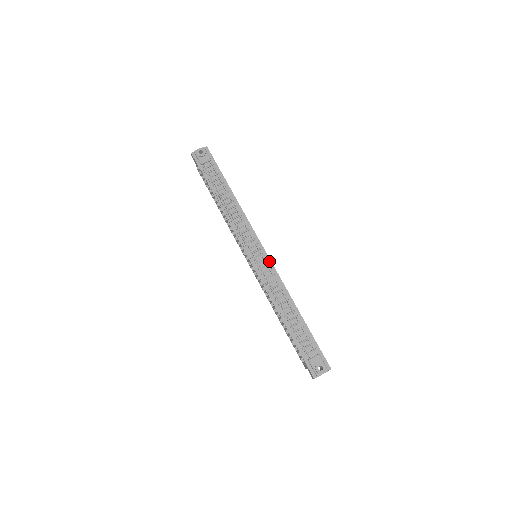
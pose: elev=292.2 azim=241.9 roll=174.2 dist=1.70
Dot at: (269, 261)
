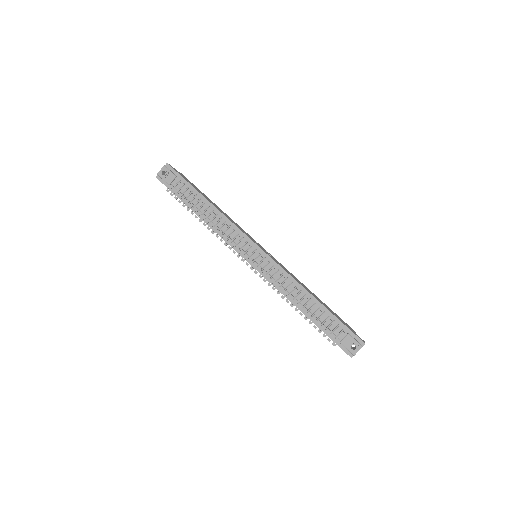
Dot at: (269, 258)
